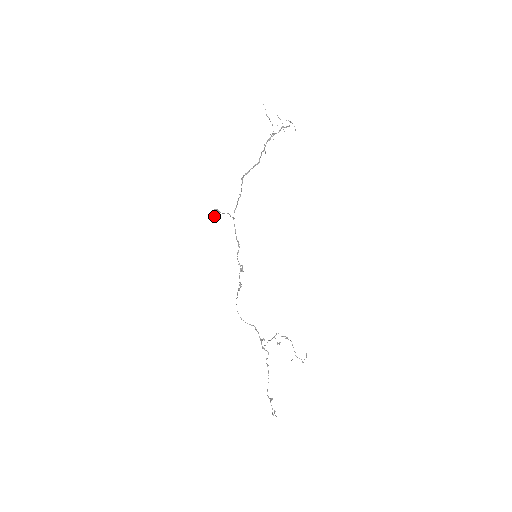
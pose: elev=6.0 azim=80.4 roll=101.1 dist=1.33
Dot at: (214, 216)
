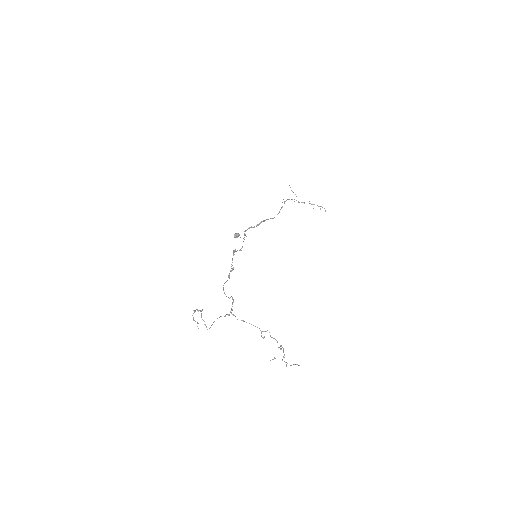
Dot at: (234, 236)
